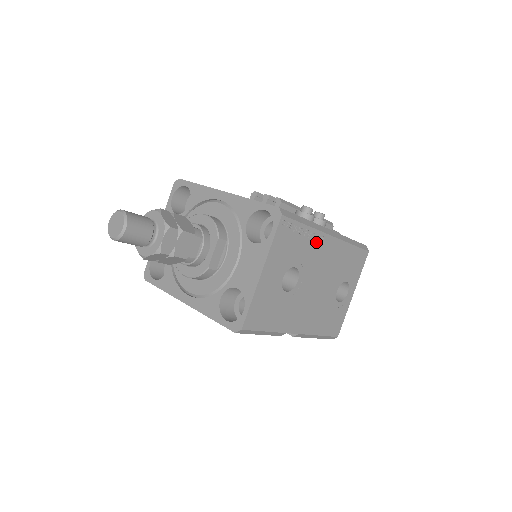
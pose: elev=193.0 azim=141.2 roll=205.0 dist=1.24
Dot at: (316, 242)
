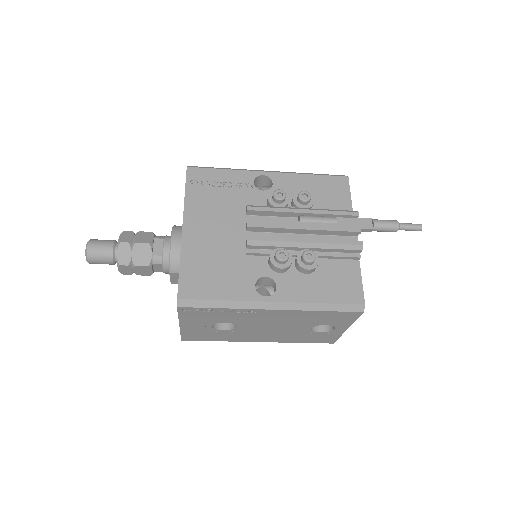
Dot at: (247, 313)
